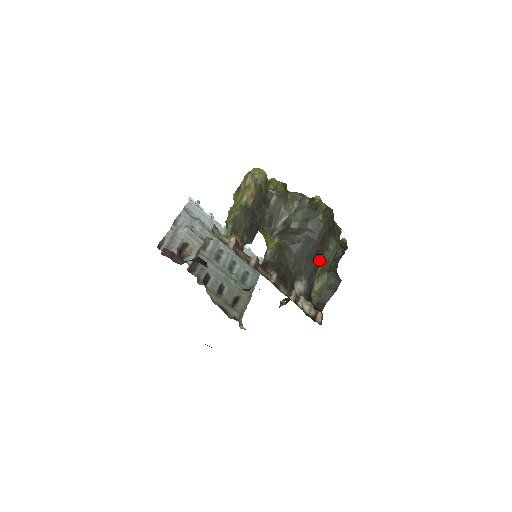
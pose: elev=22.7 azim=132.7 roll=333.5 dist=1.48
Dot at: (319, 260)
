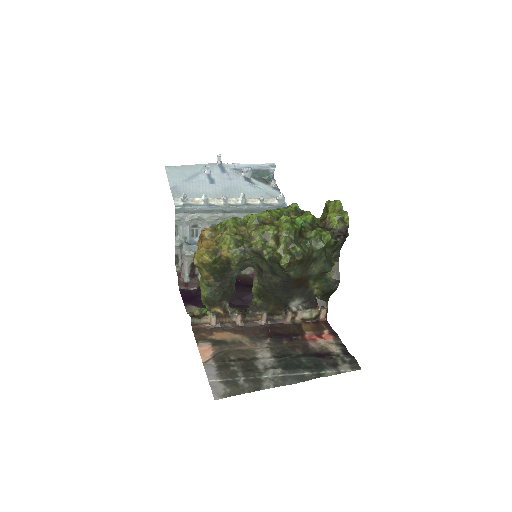
Dot at: (306, 283)
